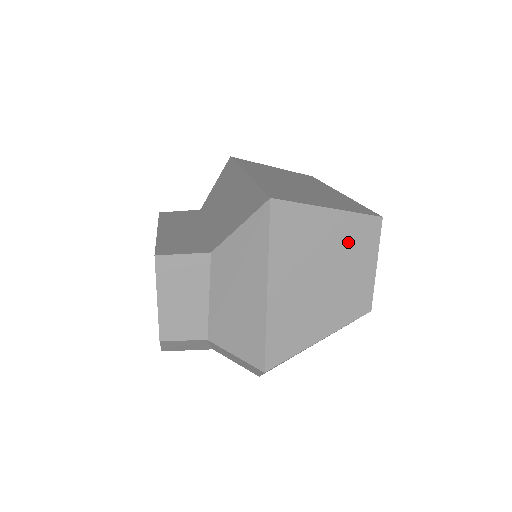
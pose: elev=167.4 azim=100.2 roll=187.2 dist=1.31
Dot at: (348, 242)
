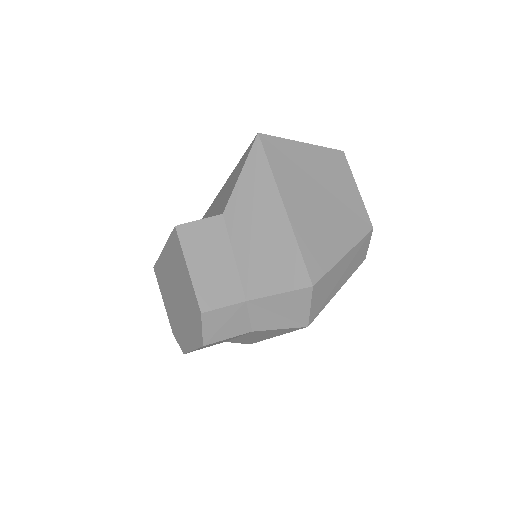
Dot at: (328, 169)
